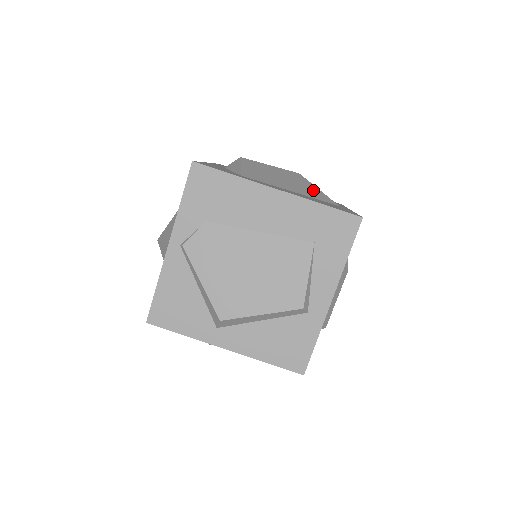
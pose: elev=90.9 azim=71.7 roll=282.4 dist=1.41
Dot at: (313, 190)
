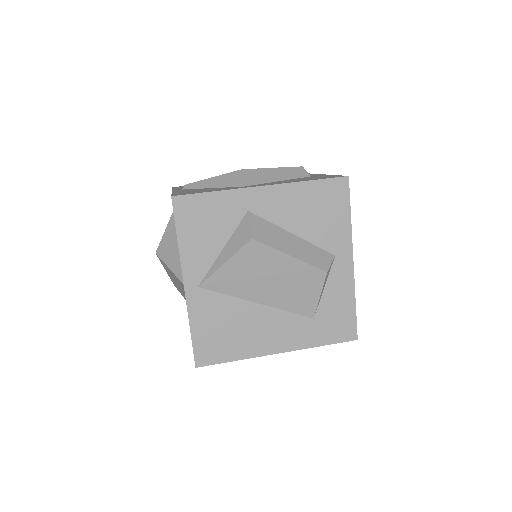
Dot at: occluded
